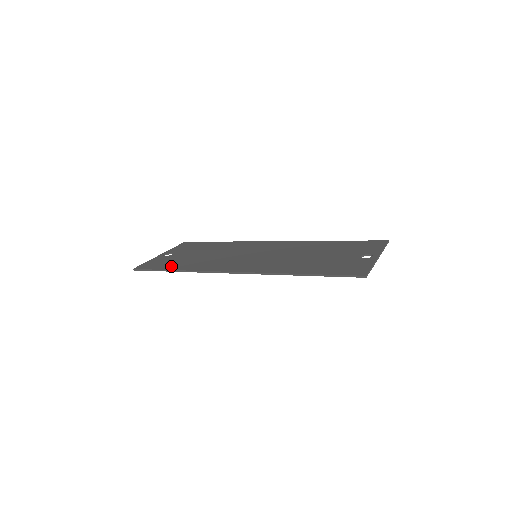
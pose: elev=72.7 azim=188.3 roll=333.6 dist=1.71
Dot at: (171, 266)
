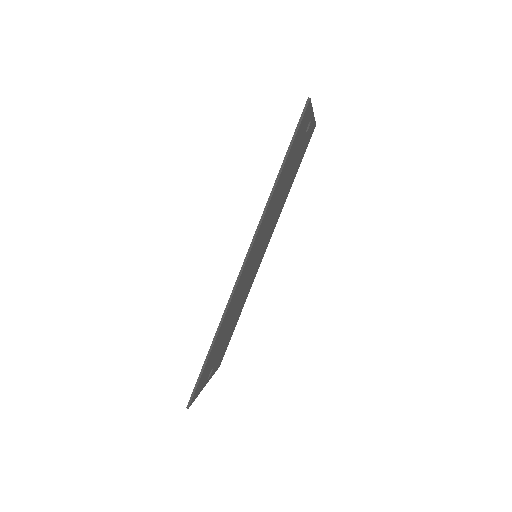
Dot at: occluded
